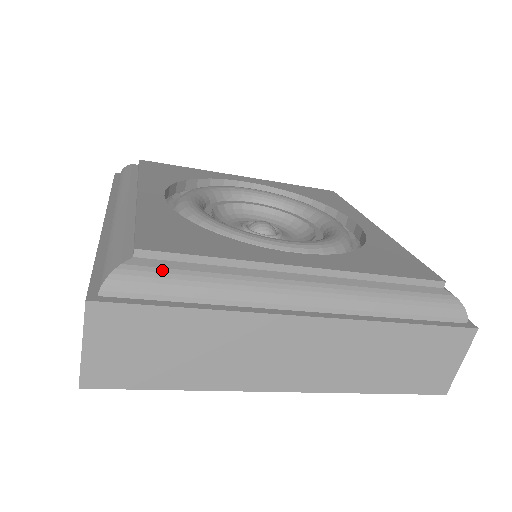
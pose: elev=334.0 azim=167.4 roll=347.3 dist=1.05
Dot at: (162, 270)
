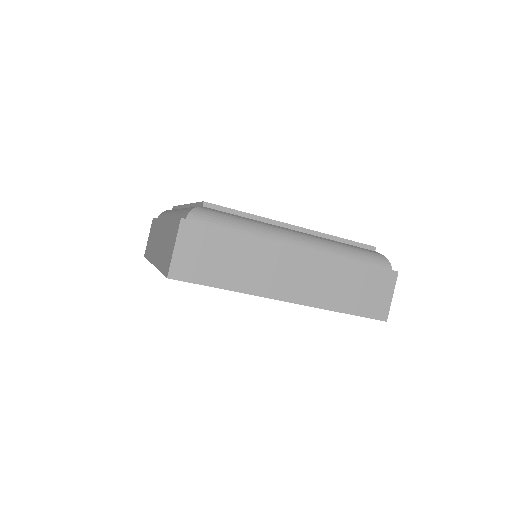
Dot at: (219, 213)
